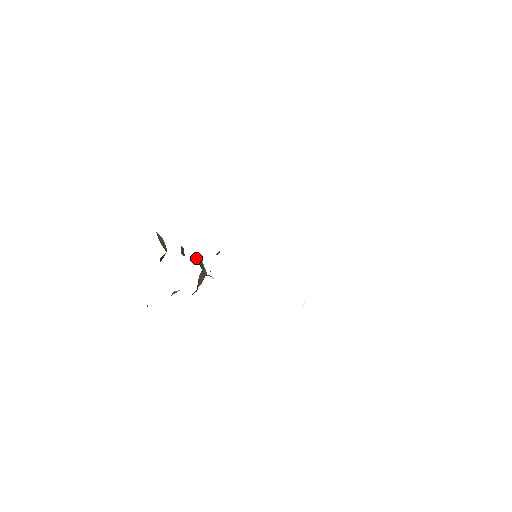
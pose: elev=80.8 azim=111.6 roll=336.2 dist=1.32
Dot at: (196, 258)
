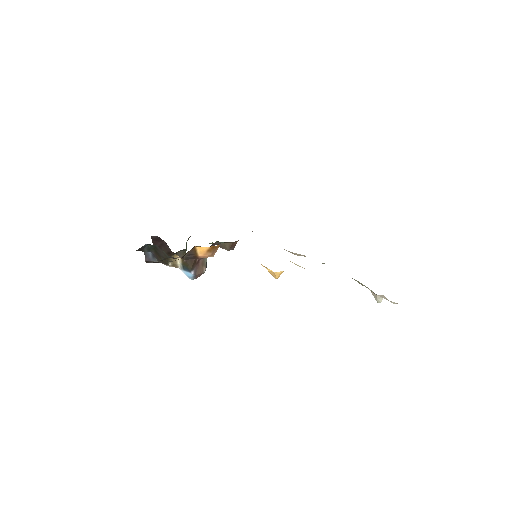
Dot at: occluded
